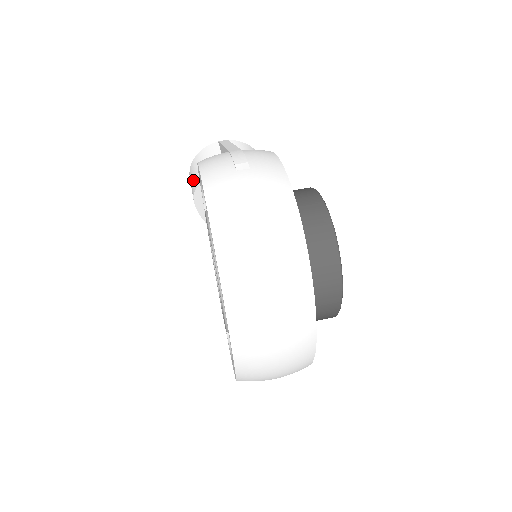
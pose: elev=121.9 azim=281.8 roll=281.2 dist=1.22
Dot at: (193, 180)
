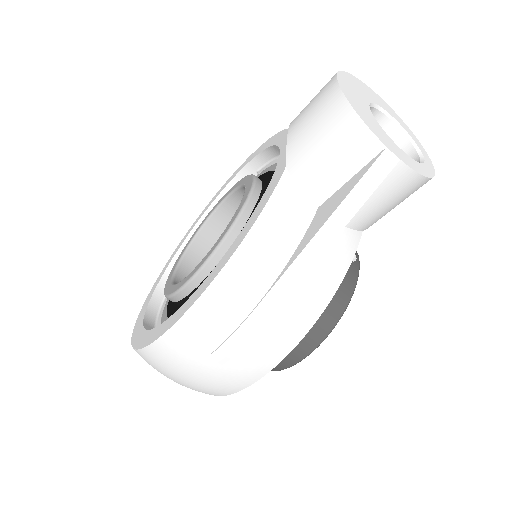
Dot at: (306, 125)
